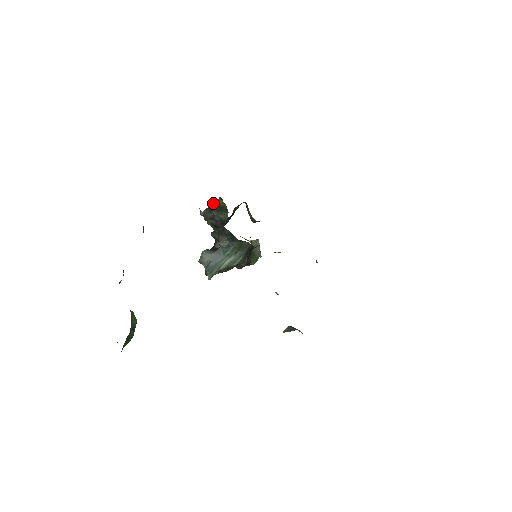
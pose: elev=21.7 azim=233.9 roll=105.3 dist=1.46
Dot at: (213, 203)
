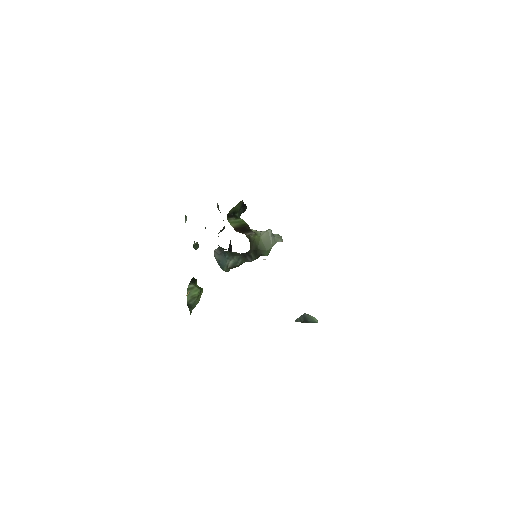
Dot at: (217, 203)
